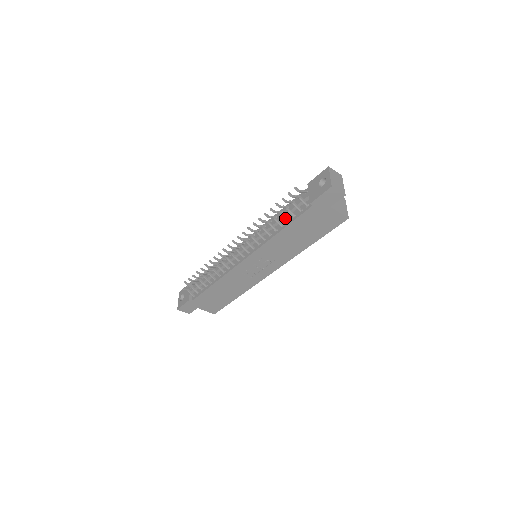
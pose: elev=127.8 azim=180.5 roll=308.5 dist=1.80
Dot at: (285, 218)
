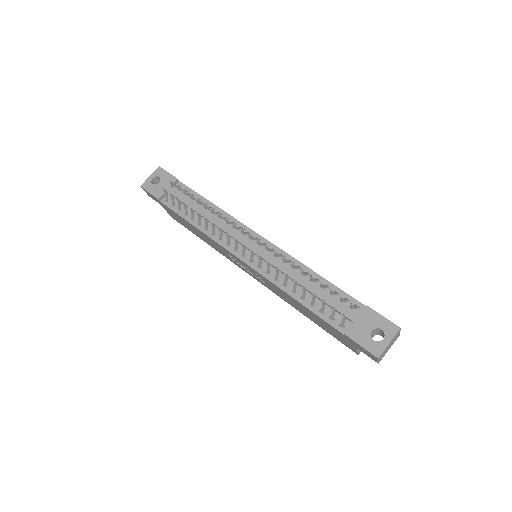
Dot at: (313, 302)
